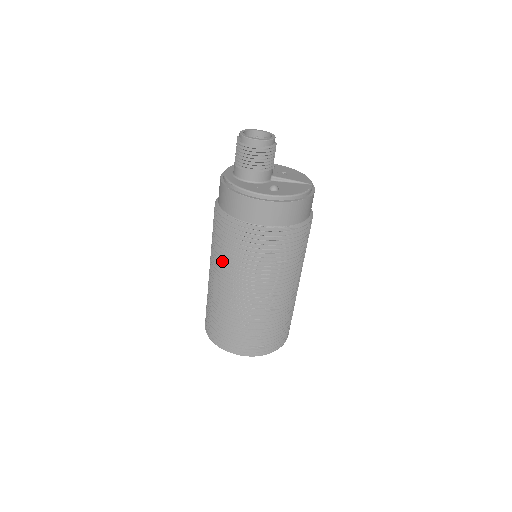
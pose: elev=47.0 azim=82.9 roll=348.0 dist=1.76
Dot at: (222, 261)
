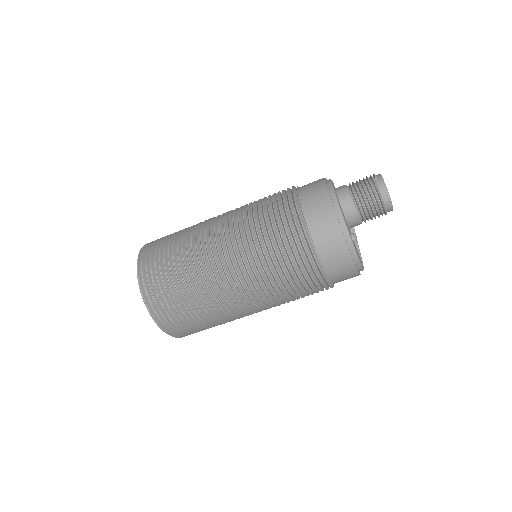
Dot at: (246, 230)
